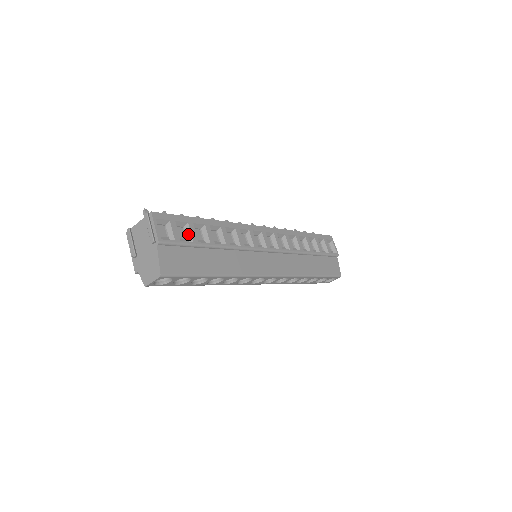
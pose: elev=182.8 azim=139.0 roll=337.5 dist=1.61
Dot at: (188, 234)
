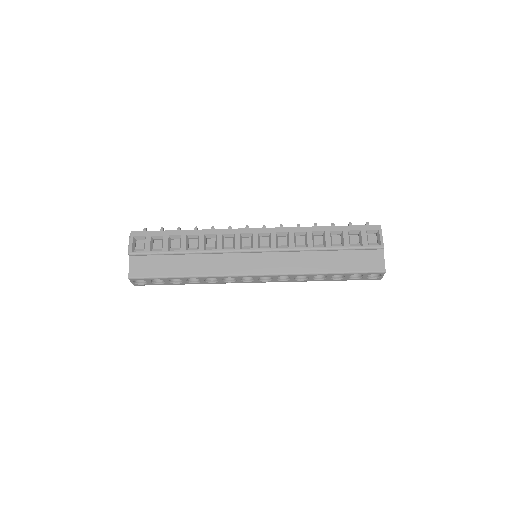
Dot at: (162, 245)
